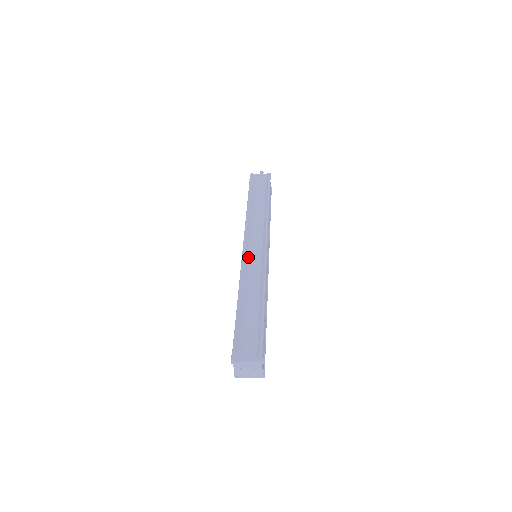
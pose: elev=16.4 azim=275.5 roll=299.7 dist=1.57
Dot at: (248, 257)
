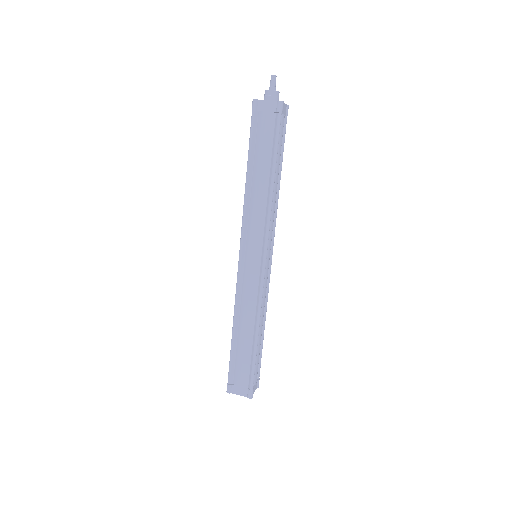
Dot at: (244, 272)
